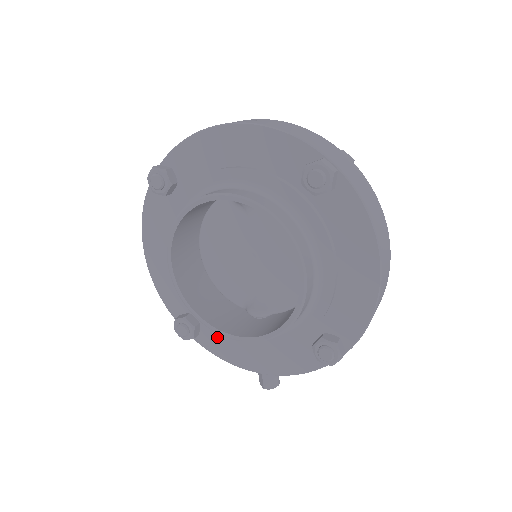
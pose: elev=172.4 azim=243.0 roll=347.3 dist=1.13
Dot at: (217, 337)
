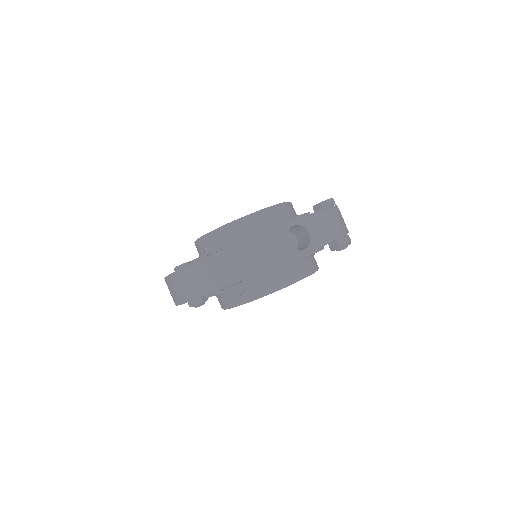
Dot at: occluded
